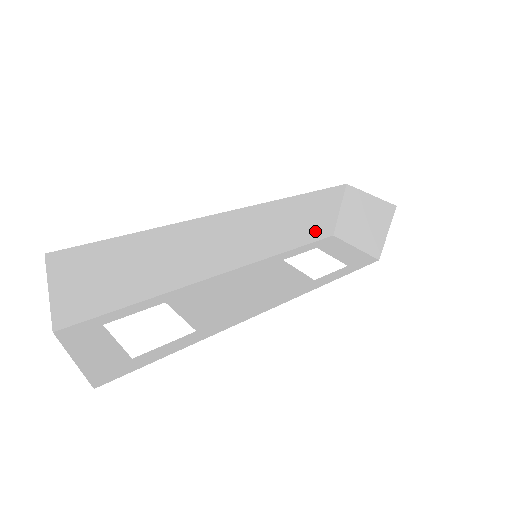
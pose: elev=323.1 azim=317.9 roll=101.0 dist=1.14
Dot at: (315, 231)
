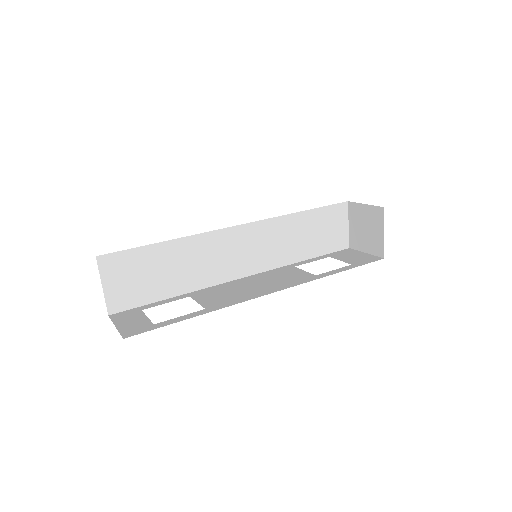
Dot at: (327, 244)
